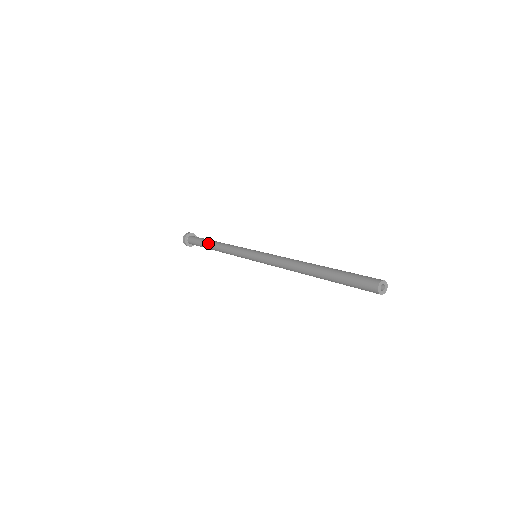
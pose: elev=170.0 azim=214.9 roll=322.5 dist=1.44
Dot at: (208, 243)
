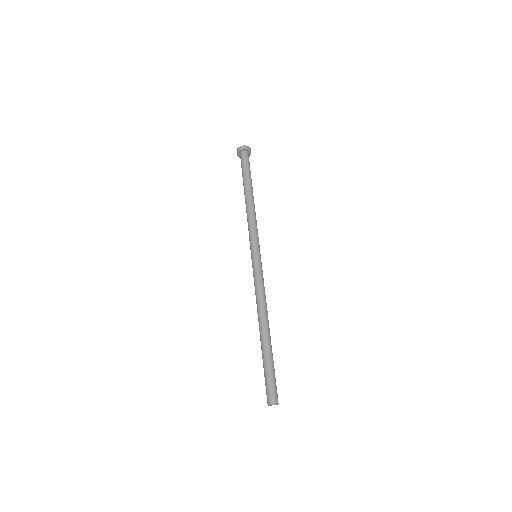
Dot at: occluded
